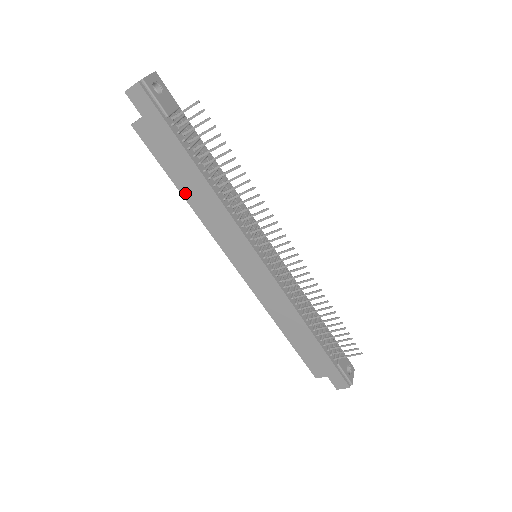
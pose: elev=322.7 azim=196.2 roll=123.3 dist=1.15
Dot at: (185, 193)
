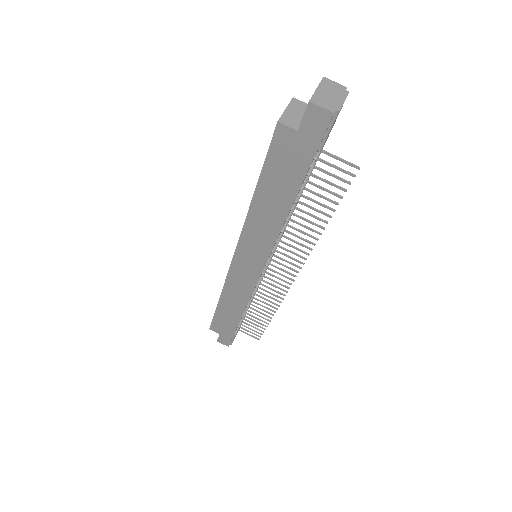
Dot at: (258, 197)
